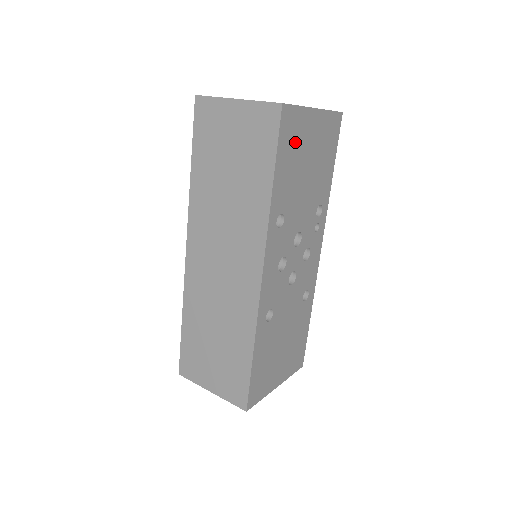
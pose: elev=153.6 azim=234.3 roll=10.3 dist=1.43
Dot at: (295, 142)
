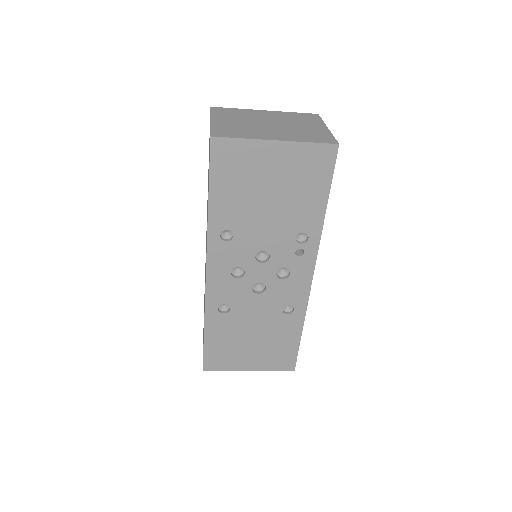
Dot at: (241, 170)
